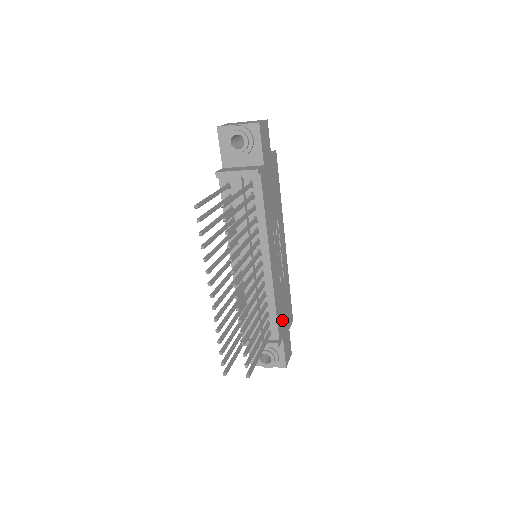
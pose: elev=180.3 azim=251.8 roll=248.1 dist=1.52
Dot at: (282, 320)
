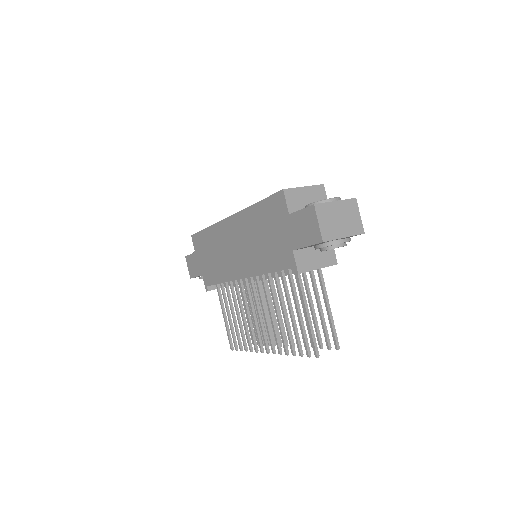
Dot at: occluded
